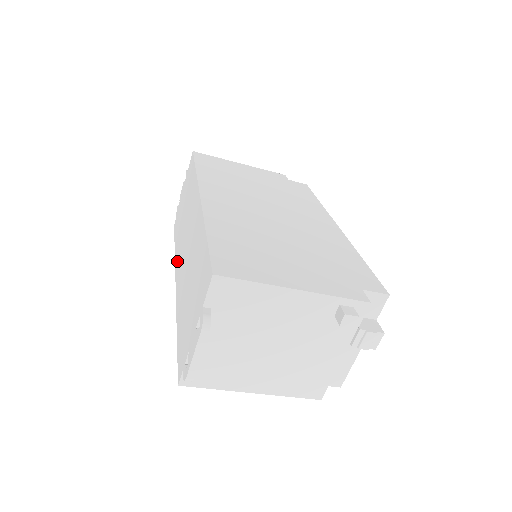
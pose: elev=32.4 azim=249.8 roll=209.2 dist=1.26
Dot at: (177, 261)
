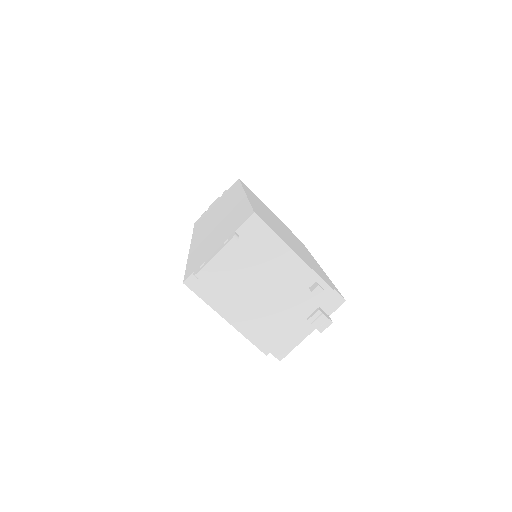
Dot at: (196, 235)
